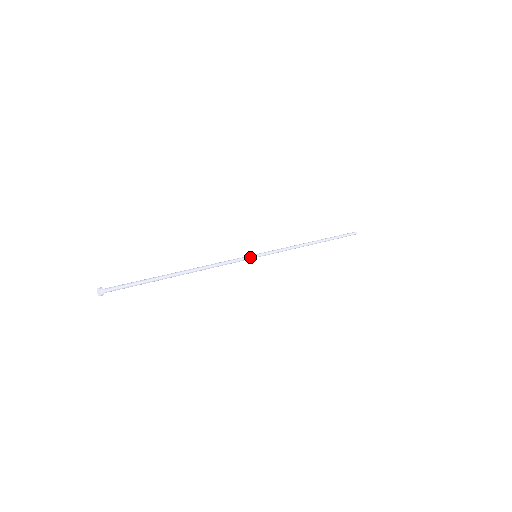
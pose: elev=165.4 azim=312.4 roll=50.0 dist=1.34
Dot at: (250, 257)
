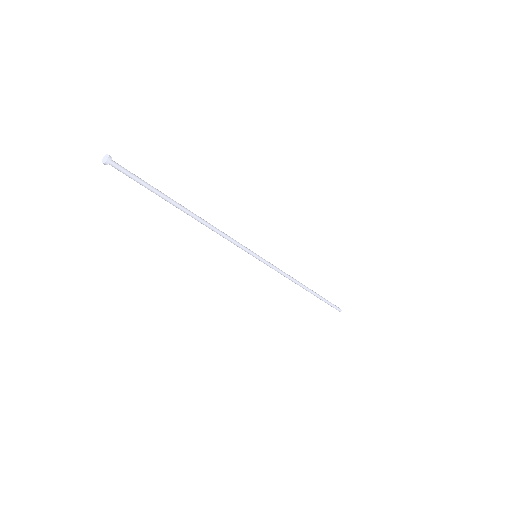
Dot at: (250, 250)
